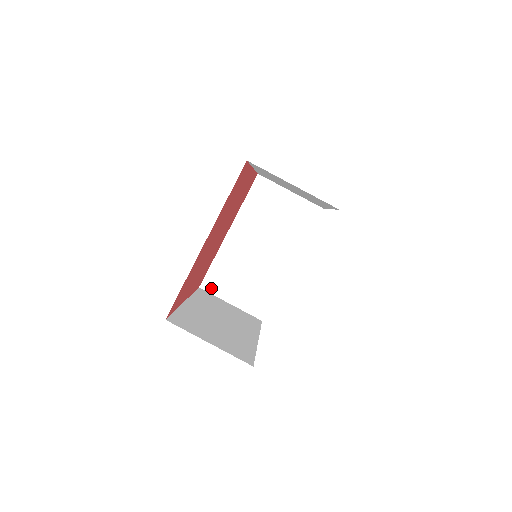
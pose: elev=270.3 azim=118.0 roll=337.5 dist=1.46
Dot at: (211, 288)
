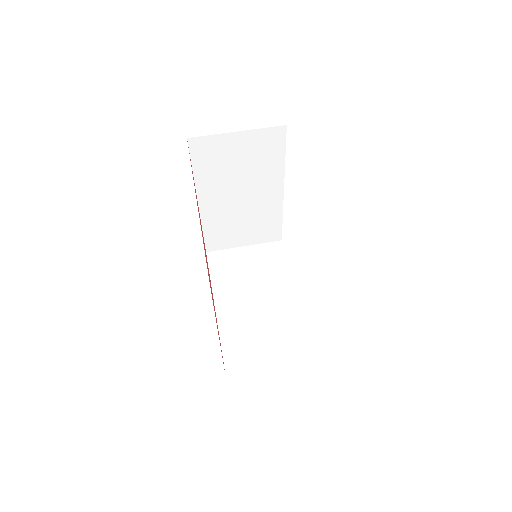
Dot at: (240, 372)
